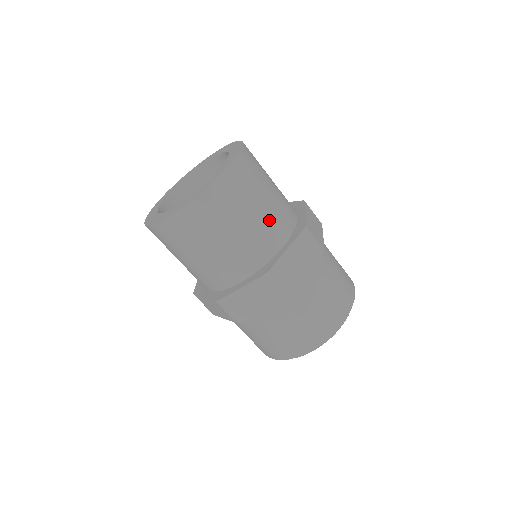
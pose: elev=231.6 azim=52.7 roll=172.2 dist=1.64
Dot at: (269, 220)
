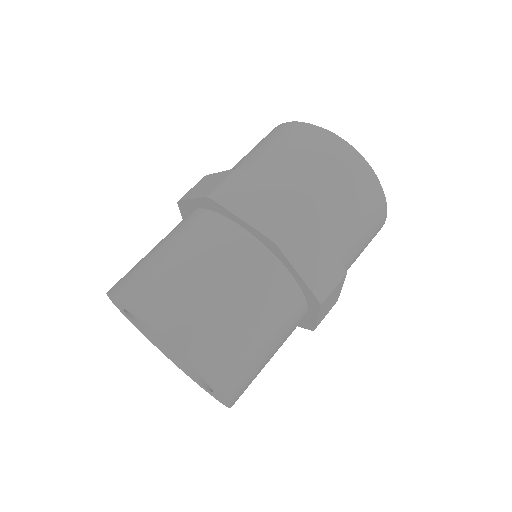
Dot at: (284, 335)
